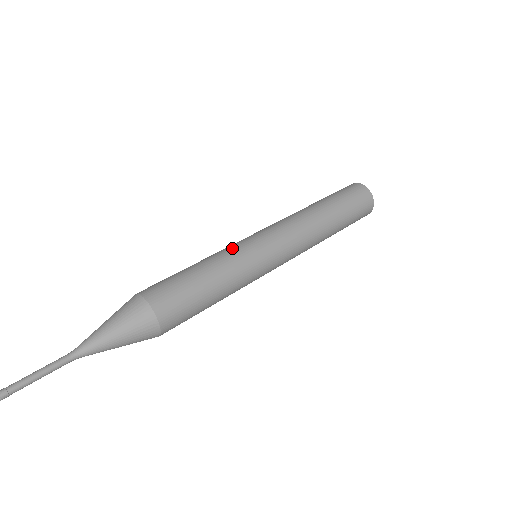
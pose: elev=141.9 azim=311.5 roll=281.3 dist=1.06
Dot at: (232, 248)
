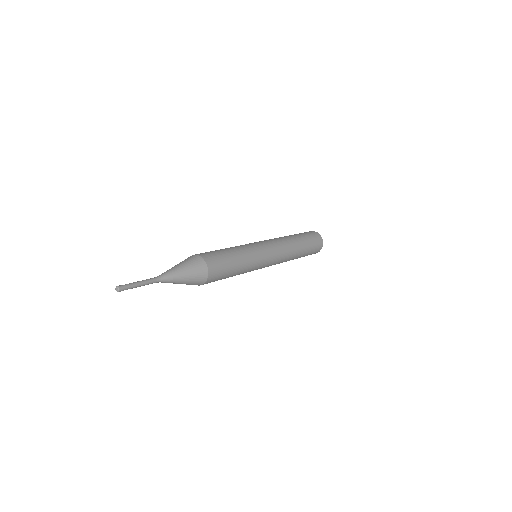
Dot at: (248, 245)
